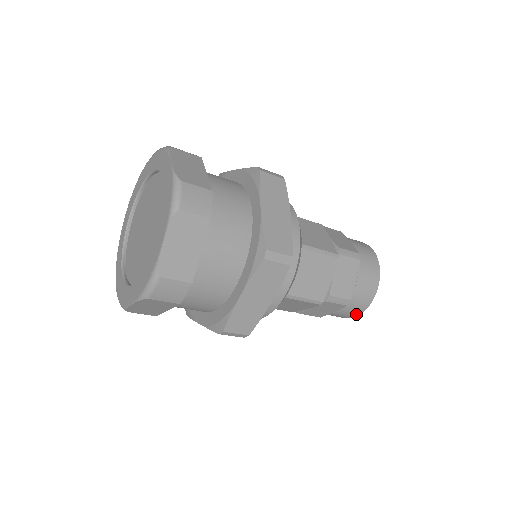
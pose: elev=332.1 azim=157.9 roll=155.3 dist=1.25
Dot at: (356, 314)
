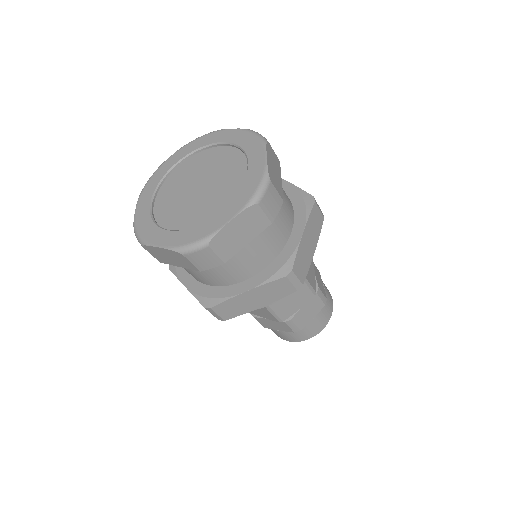
Dot at: occluded
